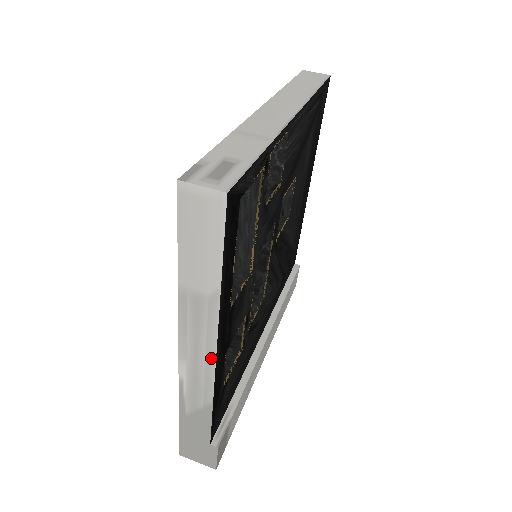
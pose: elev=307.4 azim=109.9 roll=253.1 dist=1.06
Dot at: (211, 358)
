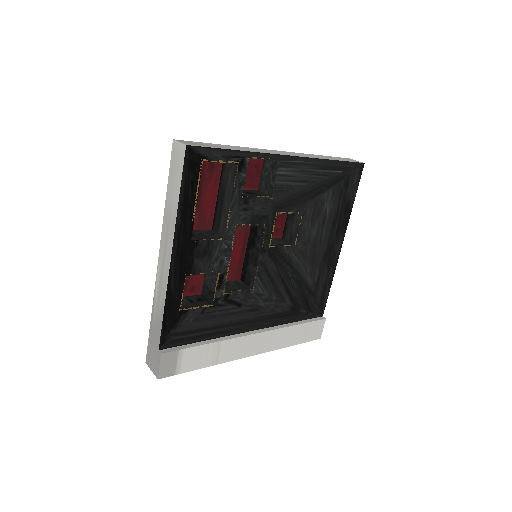
Dot at: (168, 265)
